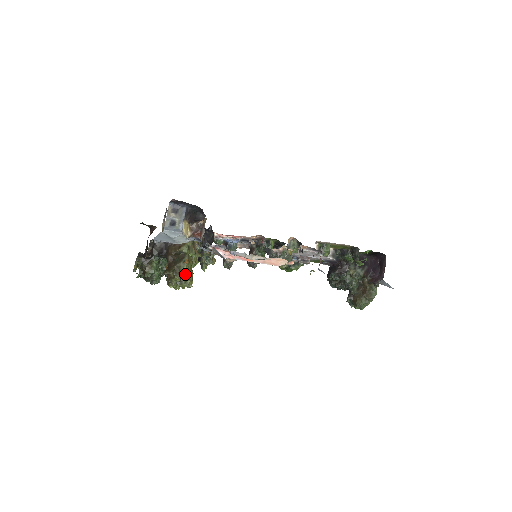
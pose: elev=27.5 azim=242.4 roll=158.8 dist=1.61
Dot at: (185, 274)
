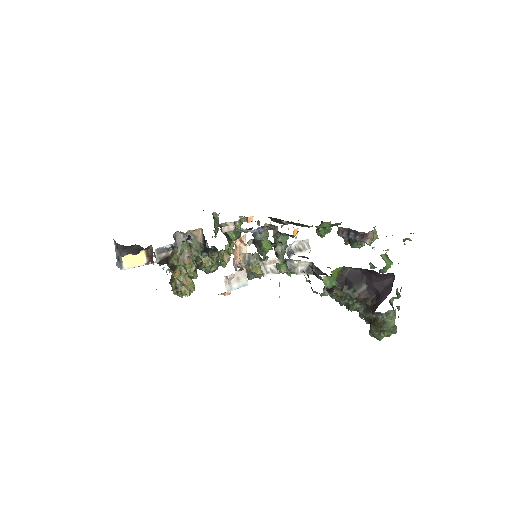
Dot at: (177, 286)
